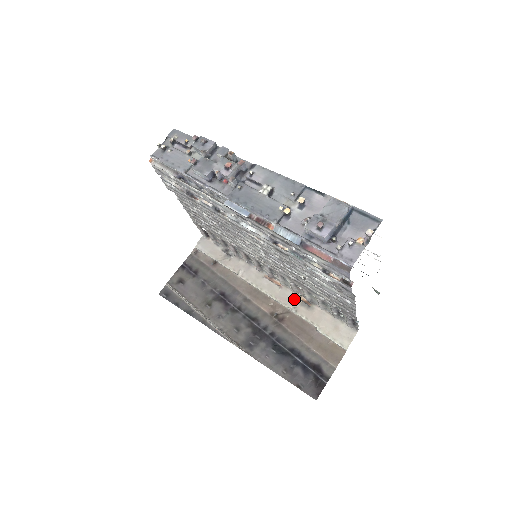
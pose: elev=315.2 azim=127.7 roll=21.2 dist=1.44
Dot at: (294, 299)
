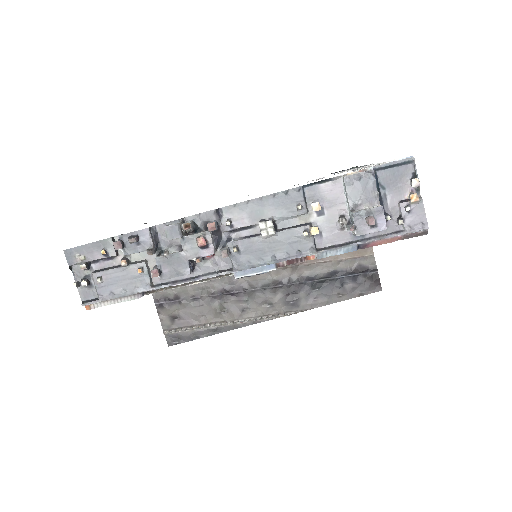
Dot at: occluded
